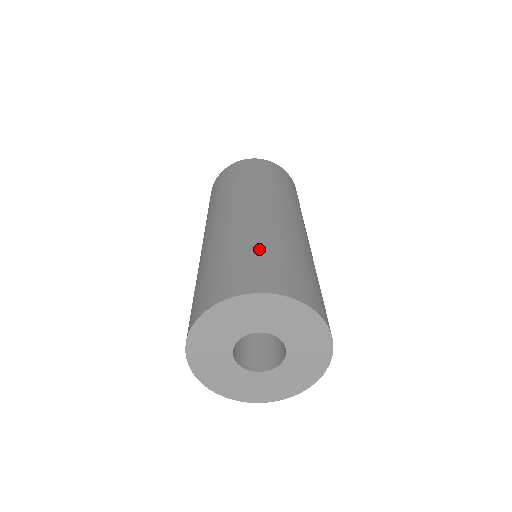
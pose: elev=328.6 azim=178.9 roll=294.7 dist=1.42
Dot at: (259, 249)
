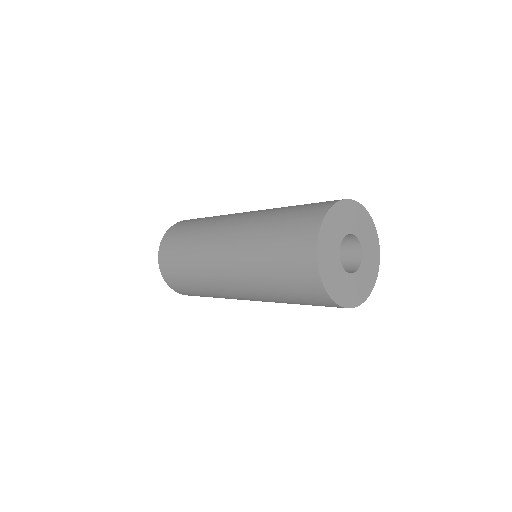
Dot at: occluded
